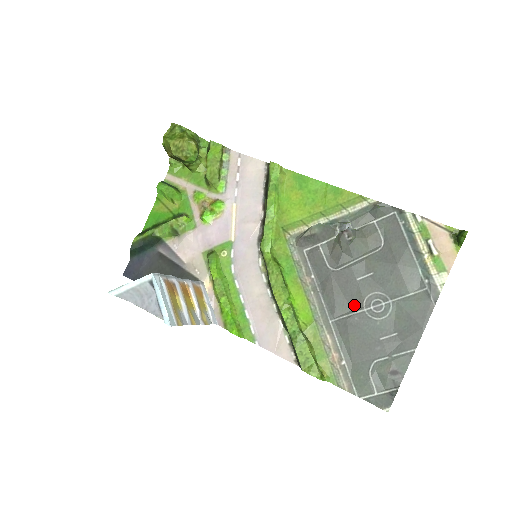
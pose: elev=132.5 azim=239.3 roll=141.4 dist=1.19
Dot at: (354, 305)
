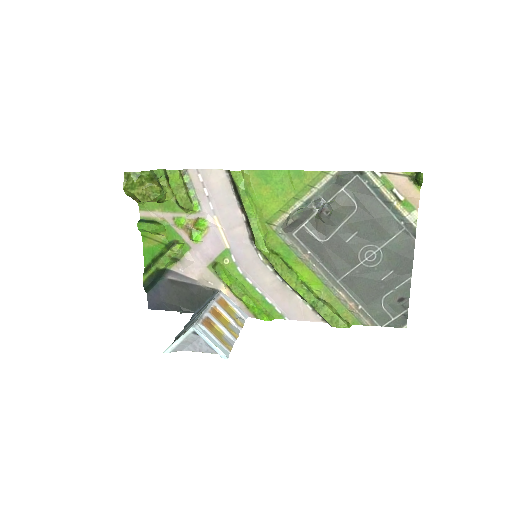
Dot at: (351, 262)
